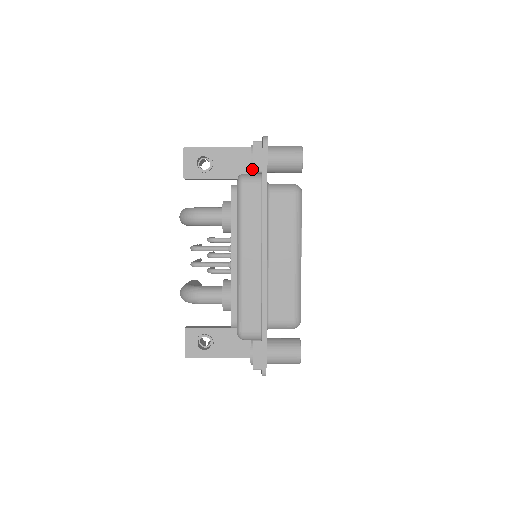
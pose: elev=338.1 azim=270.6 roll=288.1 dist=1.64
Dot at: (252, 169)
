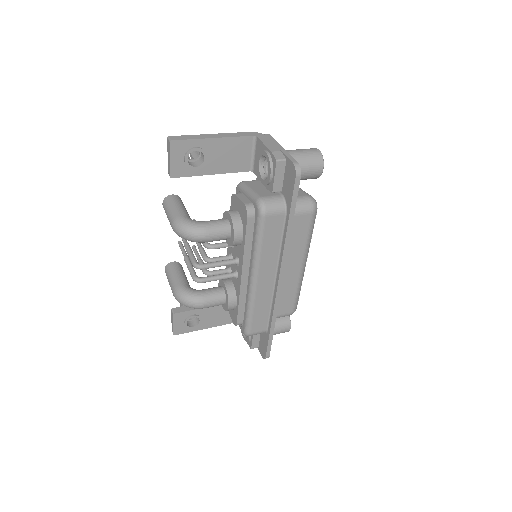
Dot at: (268, 184)
